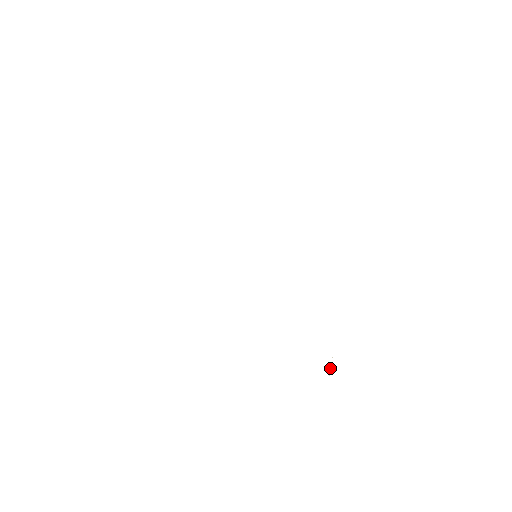
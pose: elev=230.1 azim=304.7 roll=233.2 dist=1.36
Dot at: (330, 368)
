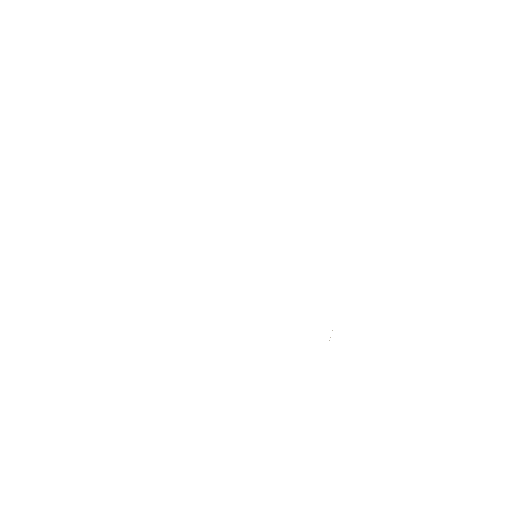
Dot at: occluded
